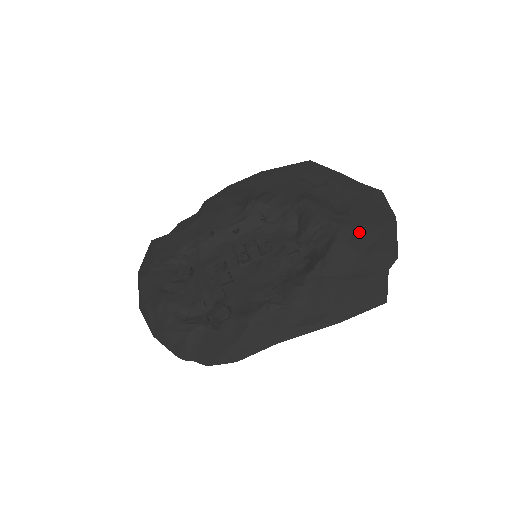
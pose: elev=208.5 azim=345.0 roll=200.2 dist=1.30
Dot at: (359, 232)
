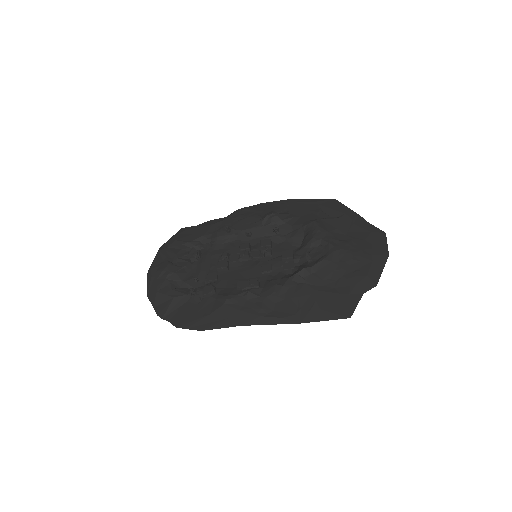
Dot at: (350, 257)
